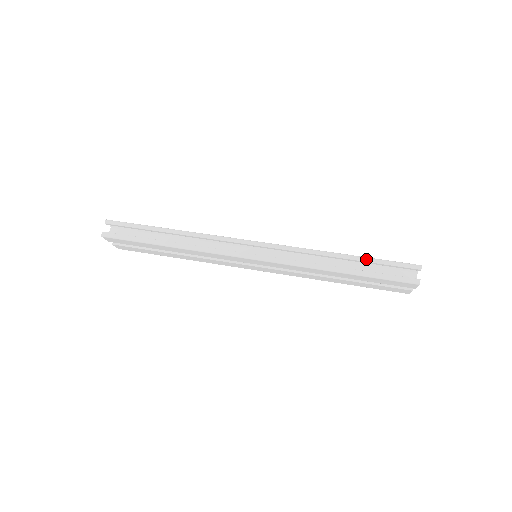
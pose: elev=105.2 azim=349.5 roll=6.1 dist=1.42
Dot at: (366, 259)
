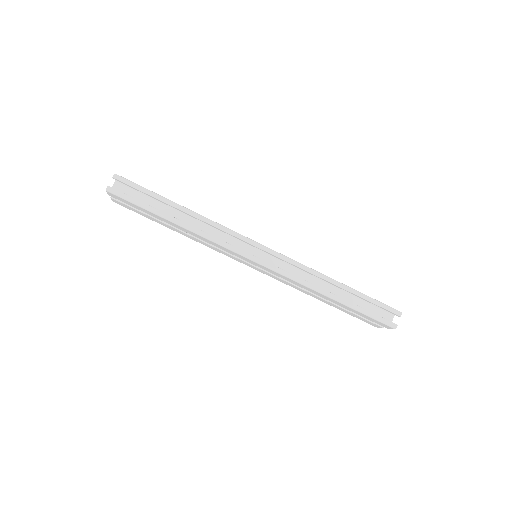
Dot at: (358, 293)
